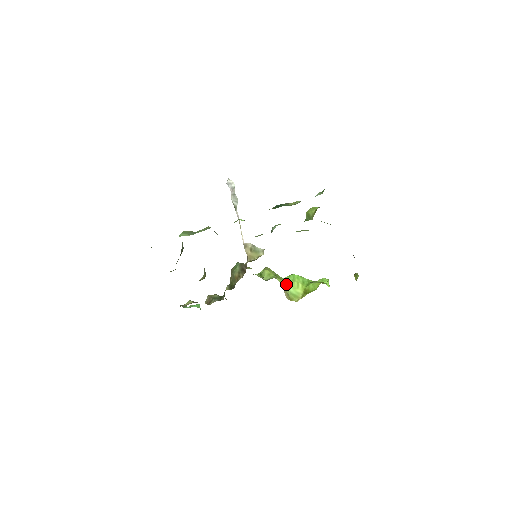
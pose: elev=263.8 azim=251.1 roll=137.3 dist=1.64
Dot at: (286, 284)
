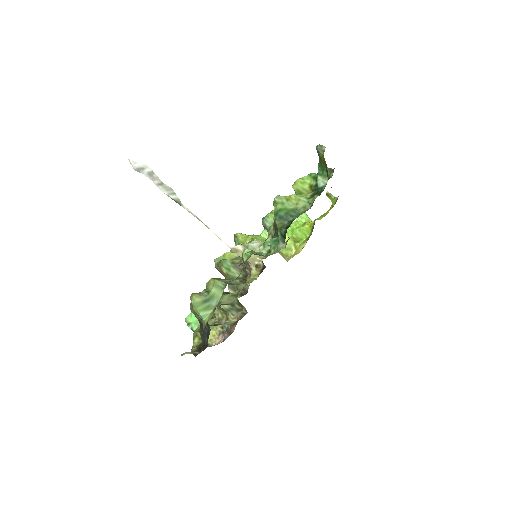
Dot at: occluded
